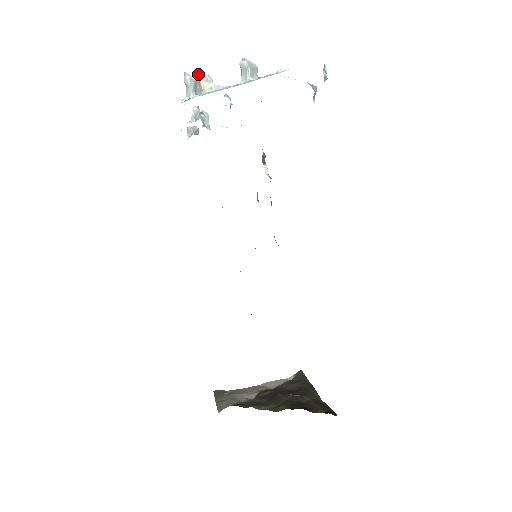
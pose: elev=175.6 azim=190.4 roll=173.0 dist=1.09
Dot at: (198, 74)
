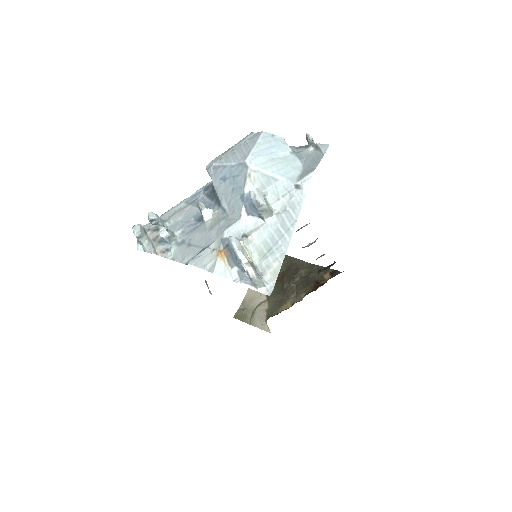
Dot at: (245, 259)
